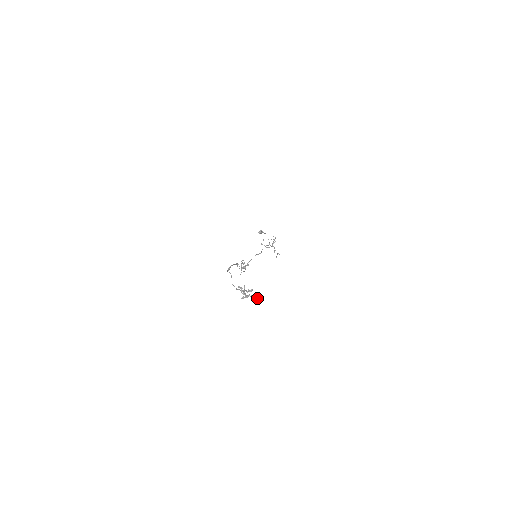
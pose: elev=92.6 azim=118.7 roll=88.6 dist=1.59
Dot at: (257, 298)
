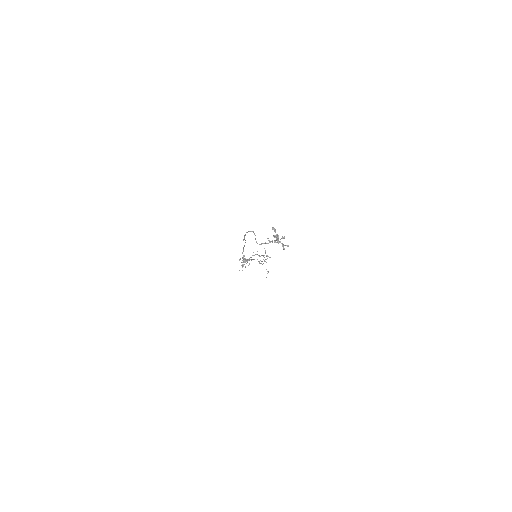
Dot at: (288, 246)
